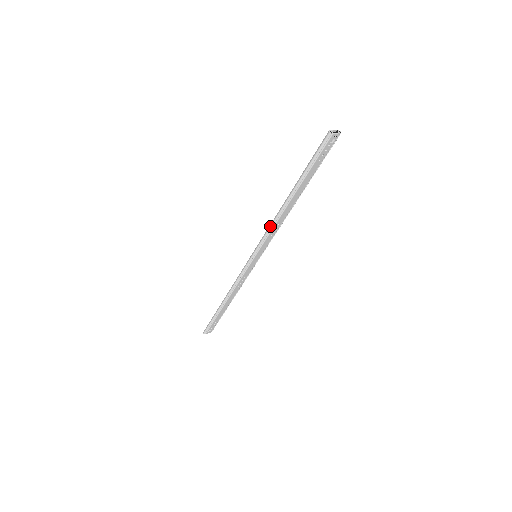
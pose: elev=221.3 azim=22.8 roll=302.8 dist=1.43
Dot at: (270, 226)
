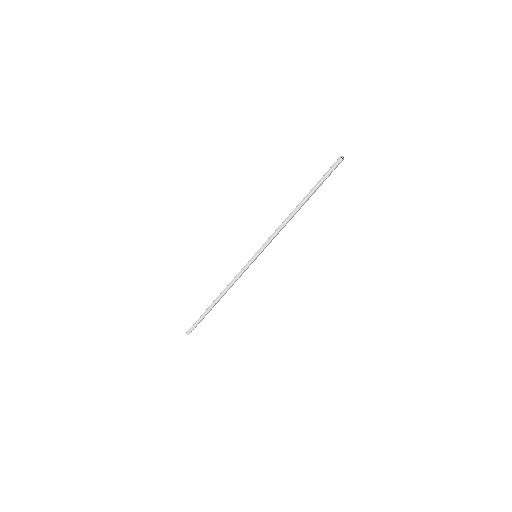
Dot at: (278, 230)
